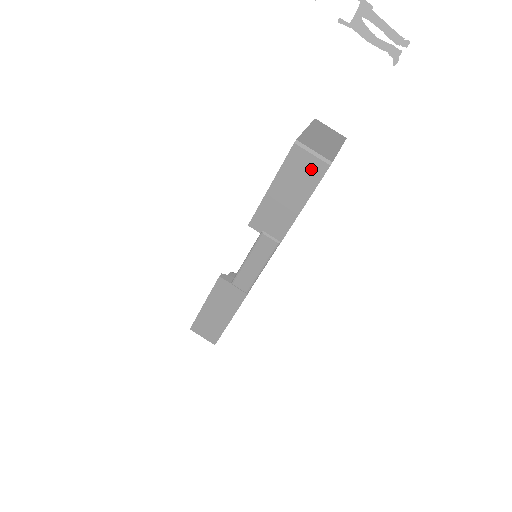
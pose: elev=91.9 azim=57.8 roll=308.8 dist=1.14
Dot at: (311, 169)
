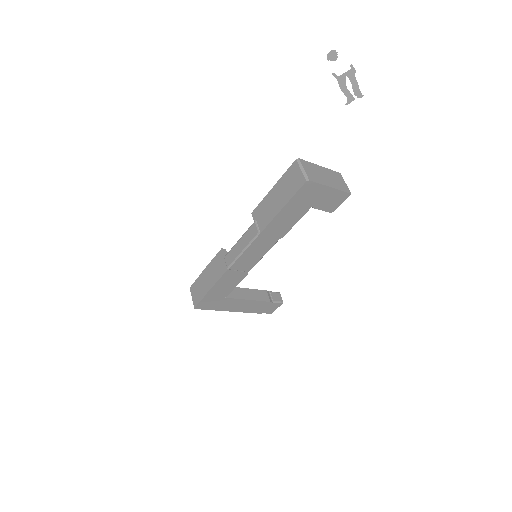
Dot at: (296, 181)
